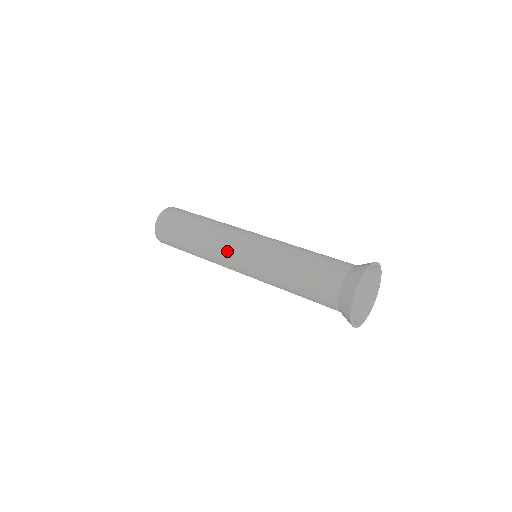
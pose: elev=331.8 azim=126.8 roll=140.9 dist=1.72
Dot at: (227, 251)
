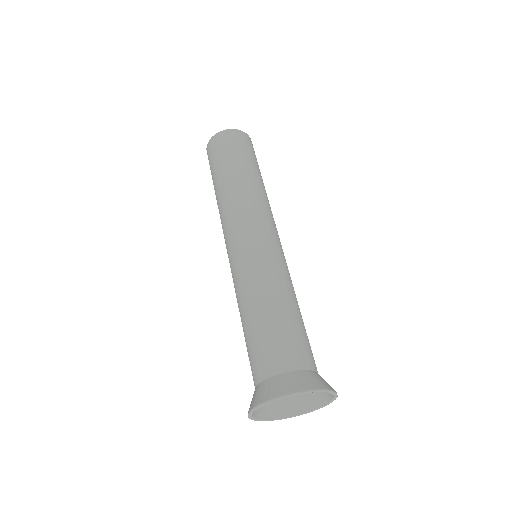
Dot at: occluded
